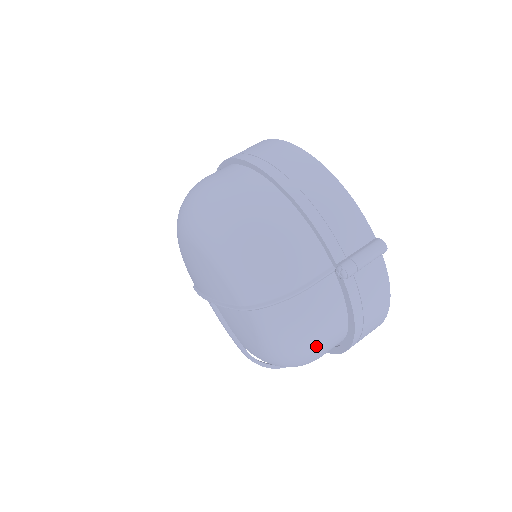
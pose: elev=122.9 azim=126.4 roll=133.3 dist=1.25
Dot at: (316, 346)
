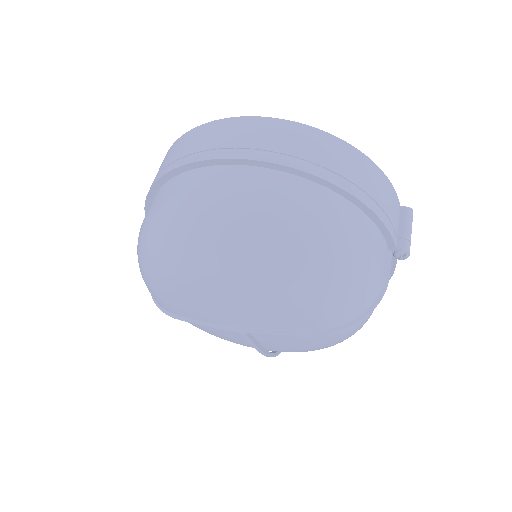
Dot at: occluded
